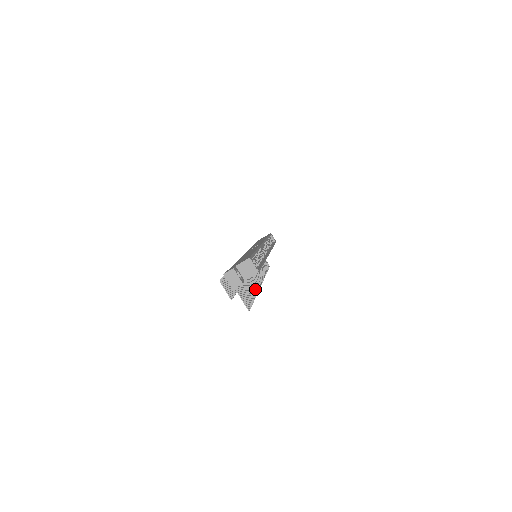
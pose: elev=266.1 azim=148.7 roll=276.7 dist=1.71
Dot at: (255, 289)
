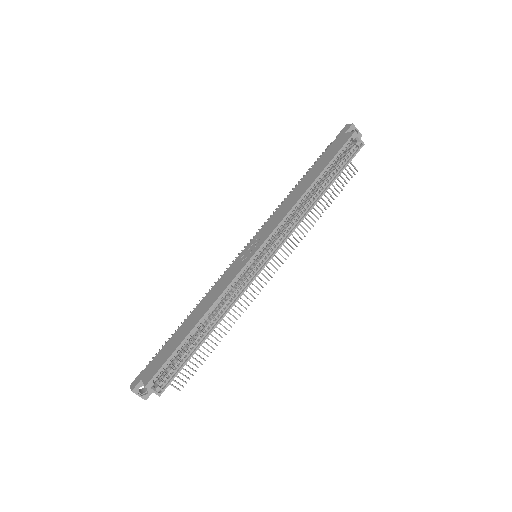
Dot at: (231, 320)
